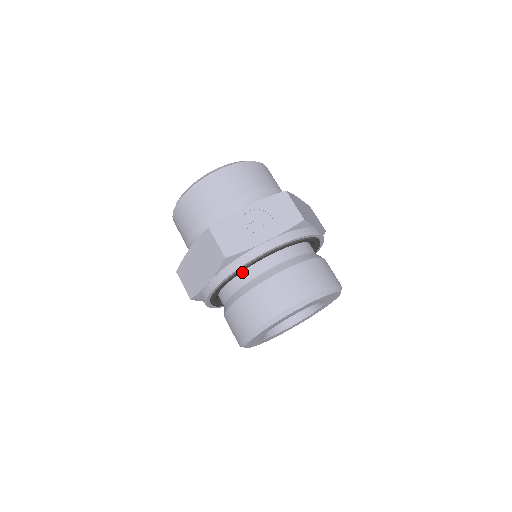
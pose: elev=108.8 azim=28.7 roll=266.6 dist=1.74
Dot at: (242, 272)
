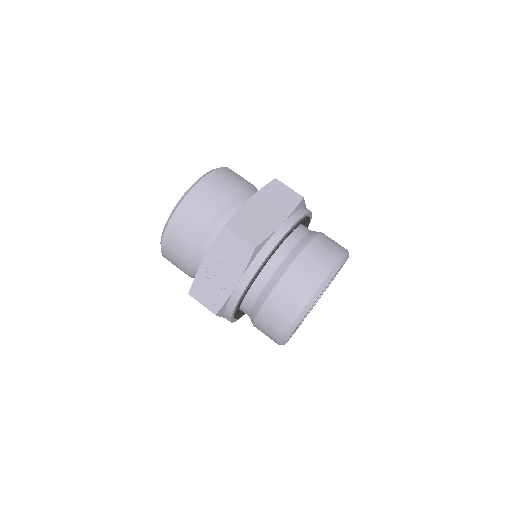
Dot at: (241, 304)
